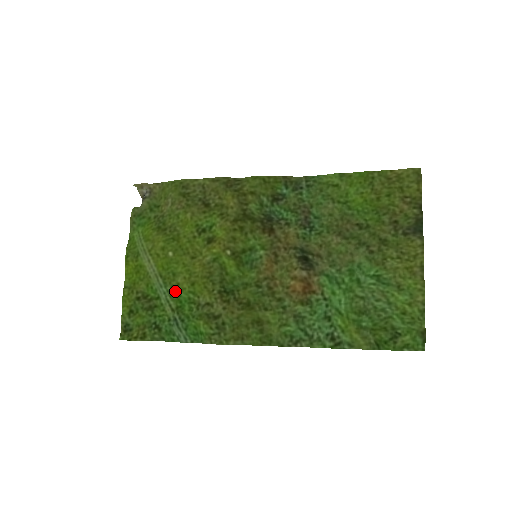
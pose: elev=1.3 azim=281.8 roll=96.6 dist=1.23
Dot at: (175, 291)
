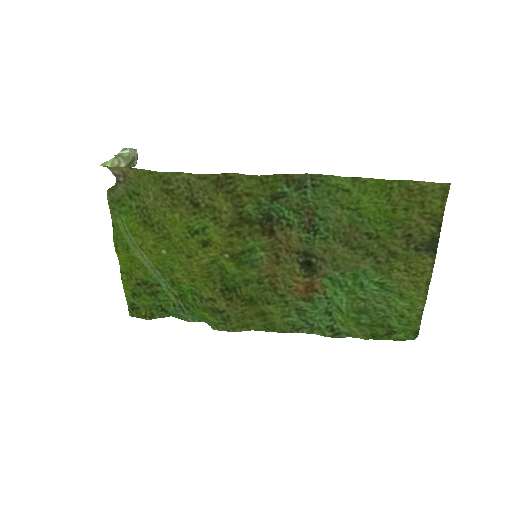
Dot at: (175, 283)
